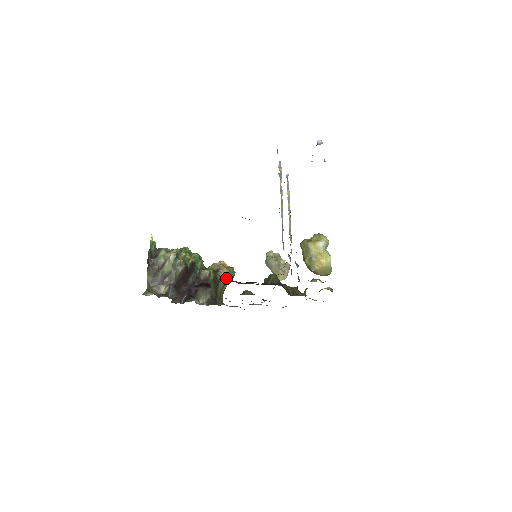
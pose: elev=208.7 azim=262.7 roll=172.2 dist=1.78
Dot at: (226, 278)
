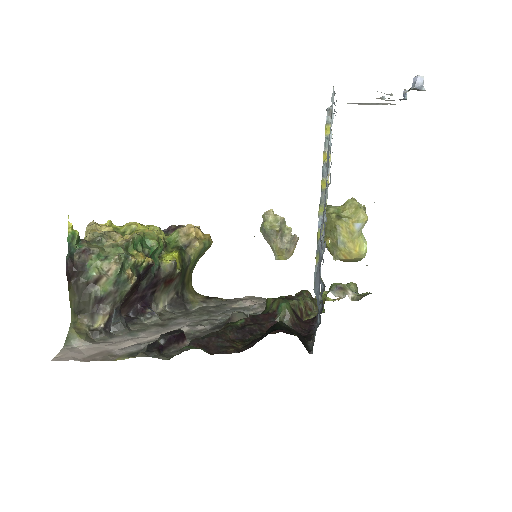
Dot at: (198, 255)
